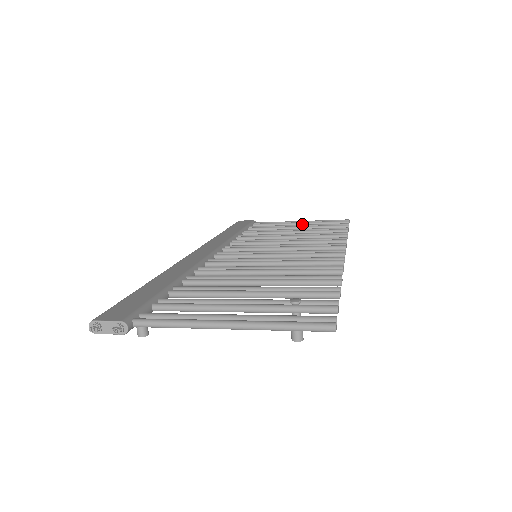
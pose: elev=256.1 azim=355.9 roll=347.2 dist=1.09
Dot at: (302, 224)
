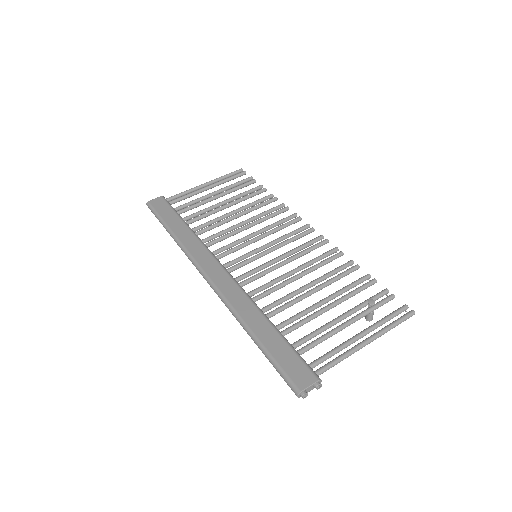
Dot at: (211, 187)
